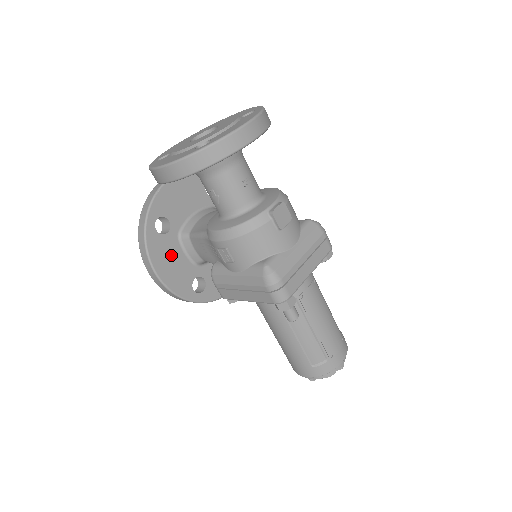
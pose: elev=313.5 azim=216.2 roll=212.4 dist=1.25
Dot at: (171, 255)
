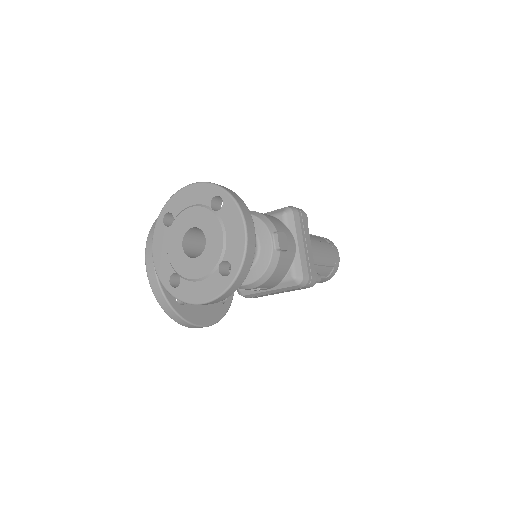
Dot at: (199, 305)
